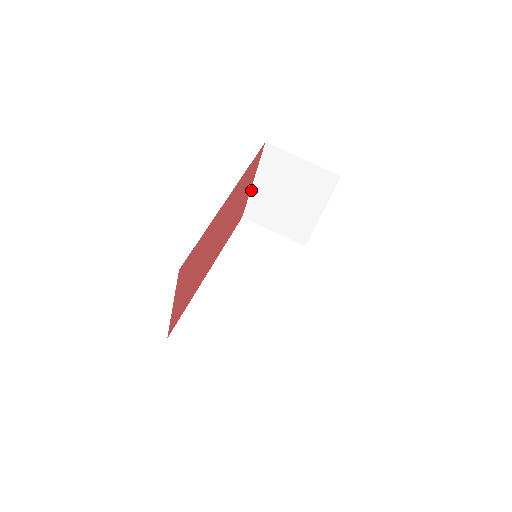
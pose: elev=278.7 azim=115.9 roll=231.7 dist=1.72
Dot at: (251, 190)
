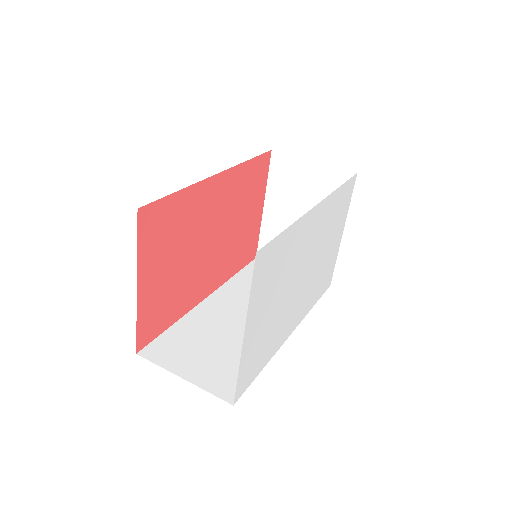
Dot at: (262, 218)
